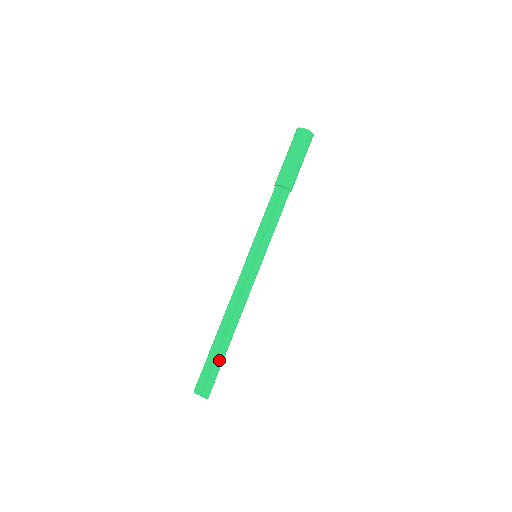
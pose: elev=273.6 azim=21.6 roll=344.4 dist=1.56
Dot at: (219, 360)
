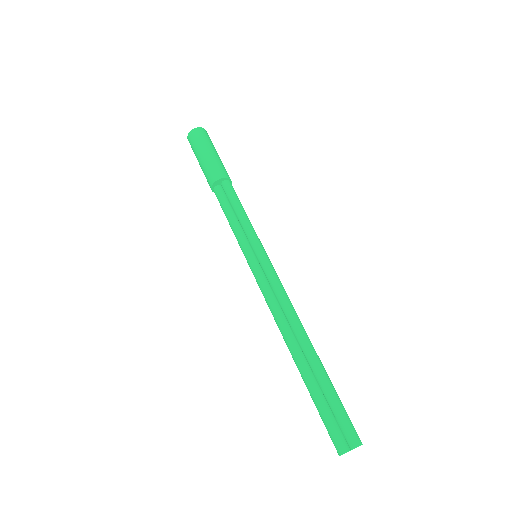
Dot at: (326, 386)
